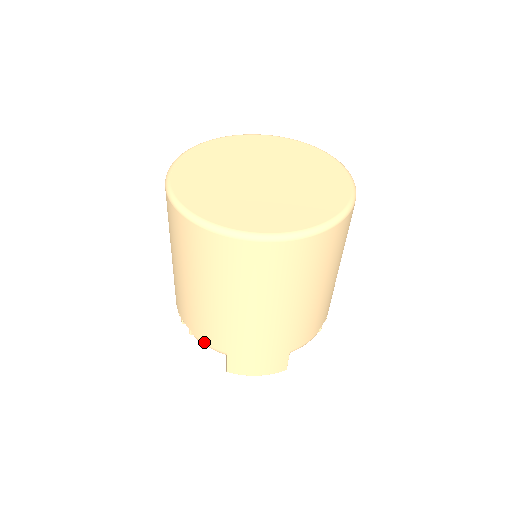
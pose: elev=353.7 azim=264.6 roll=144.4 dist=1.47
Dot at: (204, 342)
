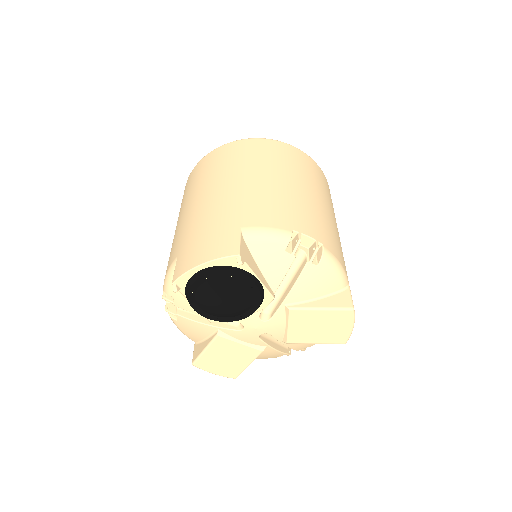
Dot at: (166, 274)
